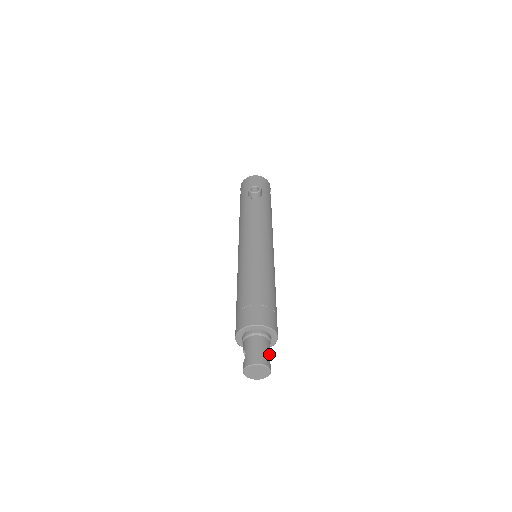
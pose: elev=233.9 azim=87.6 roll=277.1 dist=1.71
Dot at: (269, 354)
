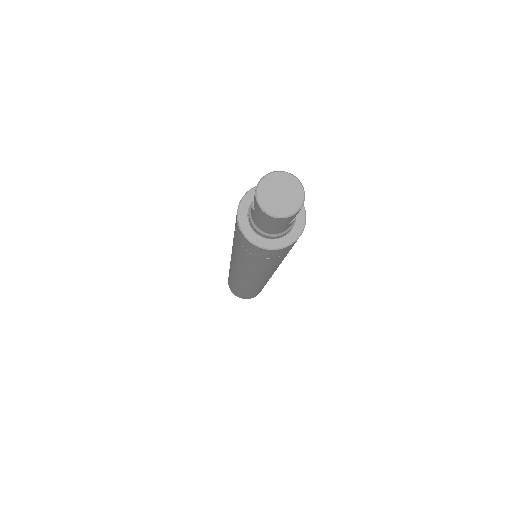
Dot at: (292, 221)
